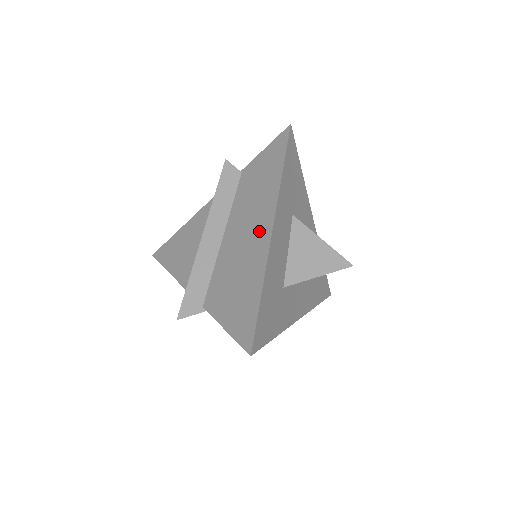
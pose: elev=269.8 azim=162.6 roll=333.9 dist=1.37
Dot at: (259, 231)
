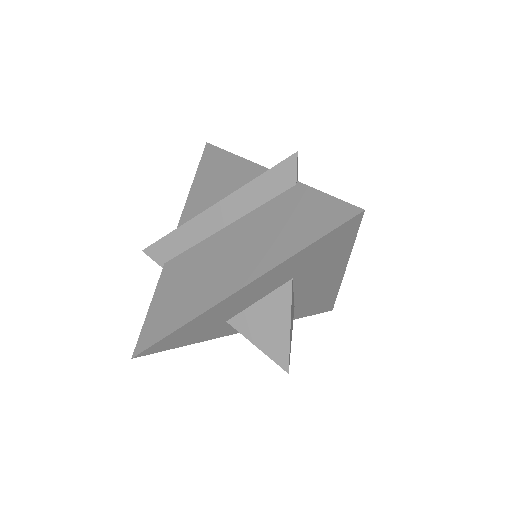
Dot at: (230, 276)
